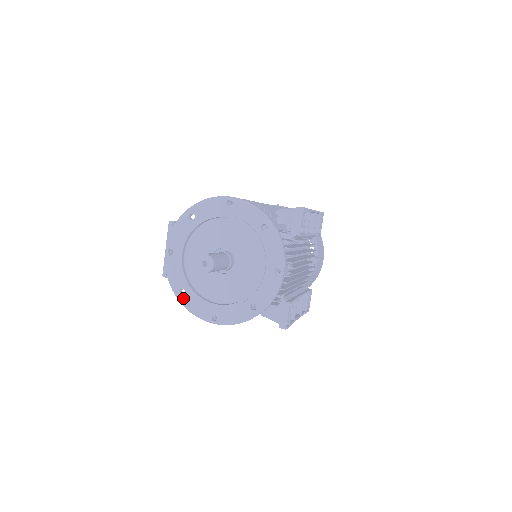
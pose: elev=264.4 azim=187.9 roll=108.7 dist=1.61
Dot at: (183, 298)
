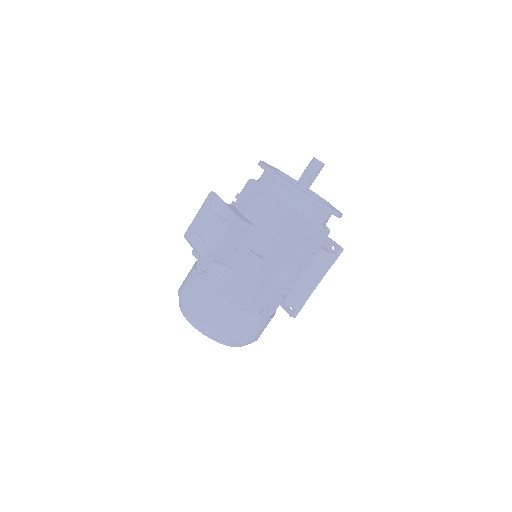
Dot at: (303, 191)
